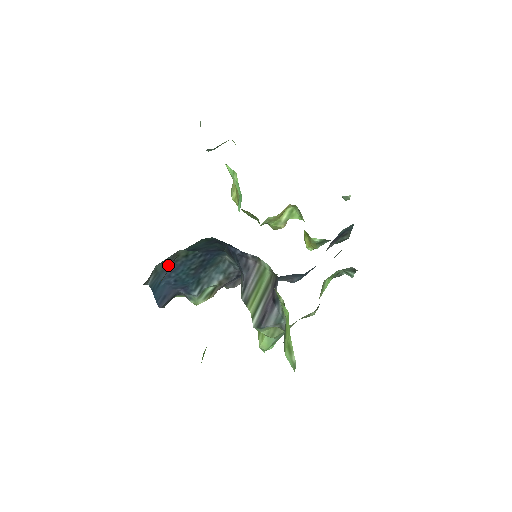
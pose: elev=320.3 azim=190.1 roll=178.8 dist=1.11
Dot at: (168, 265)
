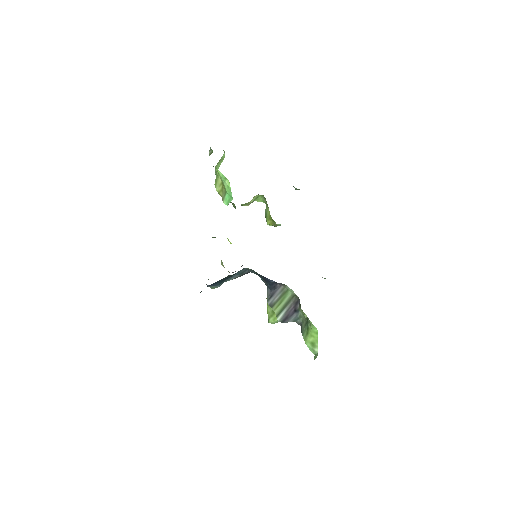
Dot at: occluded
